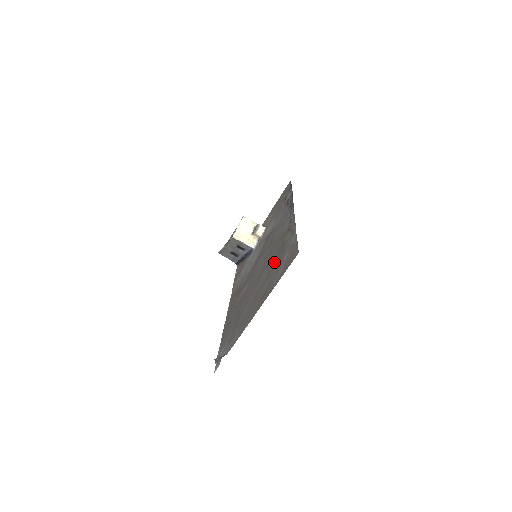
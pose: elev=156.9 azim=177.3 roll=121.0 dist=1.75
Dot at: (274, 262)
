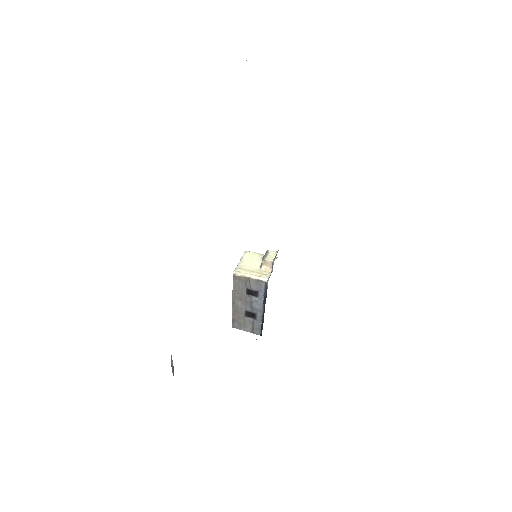
Dot at: occluded
